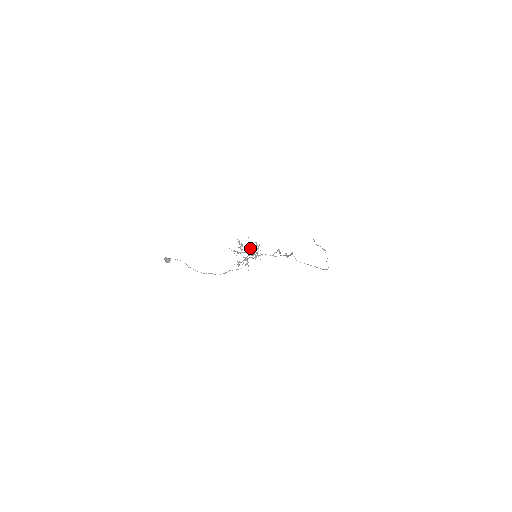
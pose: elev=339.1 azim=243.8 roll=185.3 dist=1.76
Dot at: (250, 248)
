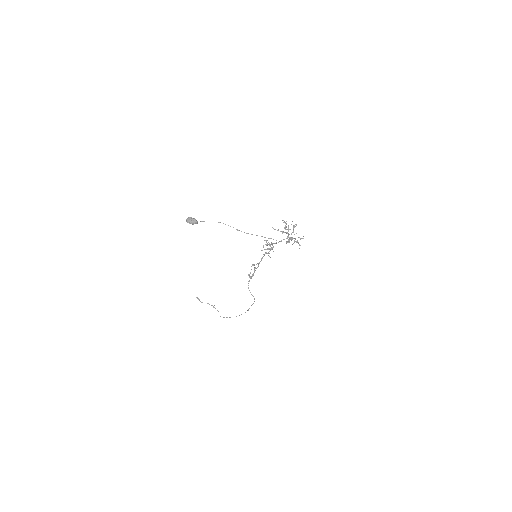
Dot at: occluded
